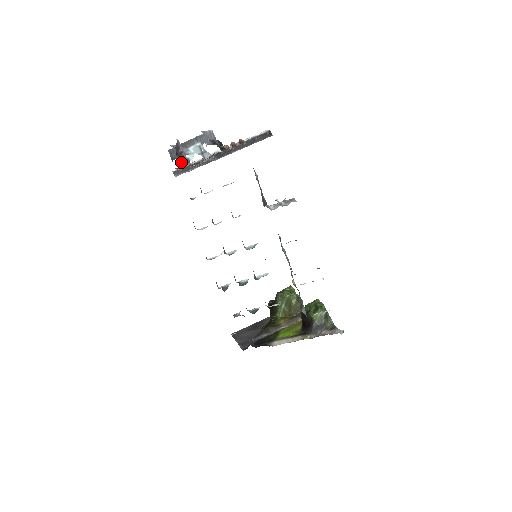
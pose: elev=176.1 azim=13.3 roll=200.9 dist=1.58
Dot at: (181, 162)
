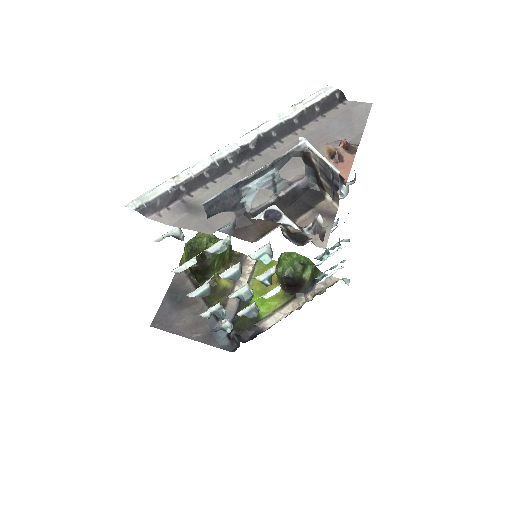
Dot at: (284, 236)
